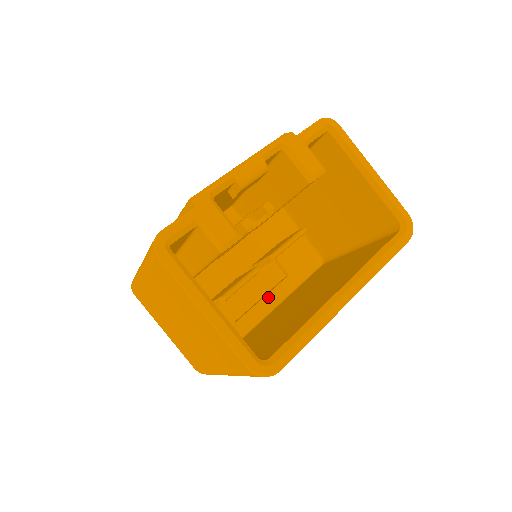
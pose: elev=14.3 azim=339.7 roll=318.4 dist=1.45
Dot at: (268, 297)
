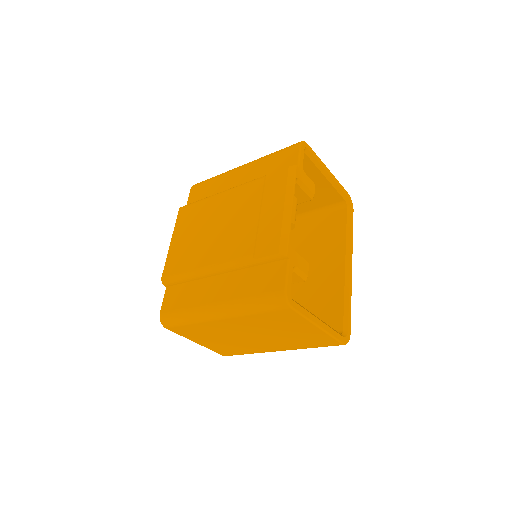
Dot at: occluded
